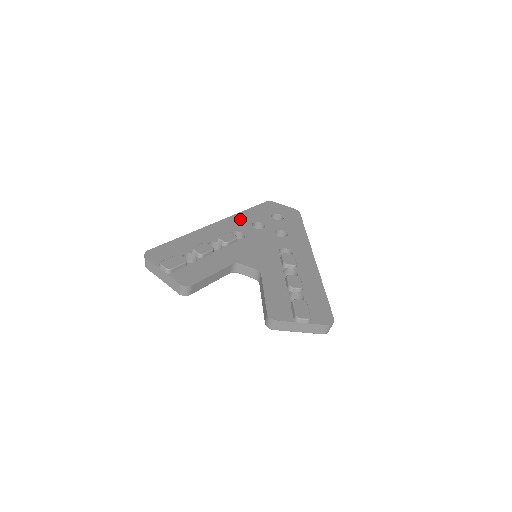
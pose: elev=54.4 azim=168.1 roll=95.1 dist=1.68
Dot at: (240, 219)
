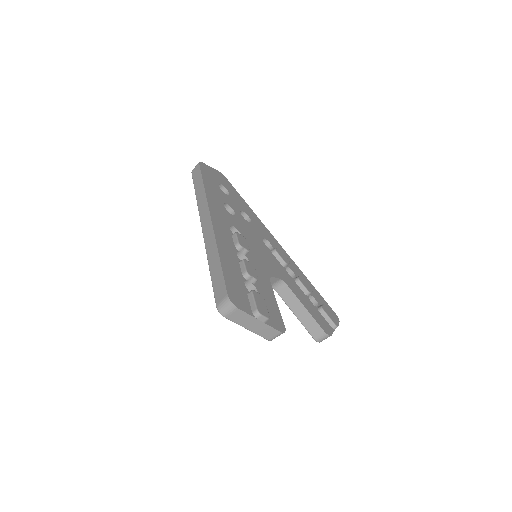
Dot at: (215, 203)
